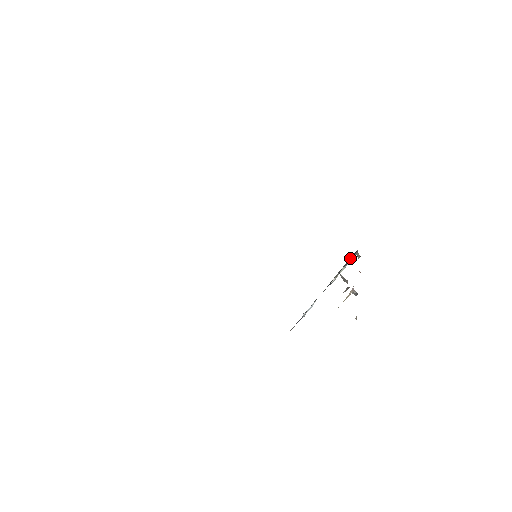
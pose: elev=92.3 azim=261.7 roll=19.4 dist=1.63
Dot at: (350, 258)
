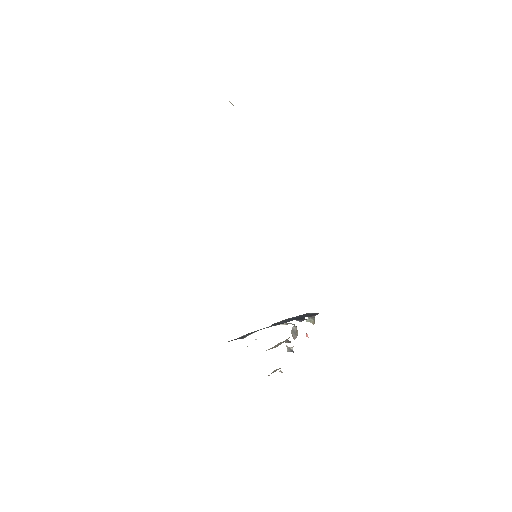
Dot at: (303, 317)
